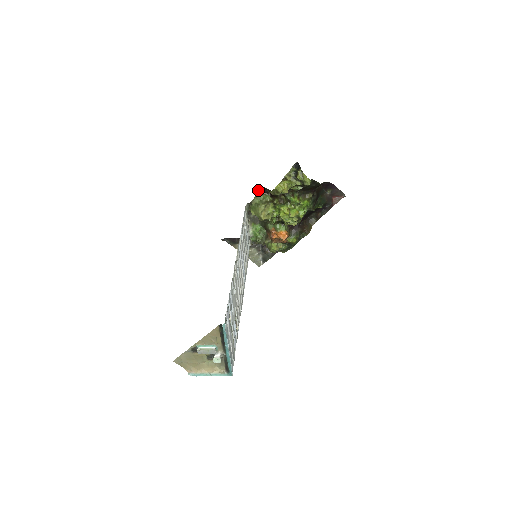
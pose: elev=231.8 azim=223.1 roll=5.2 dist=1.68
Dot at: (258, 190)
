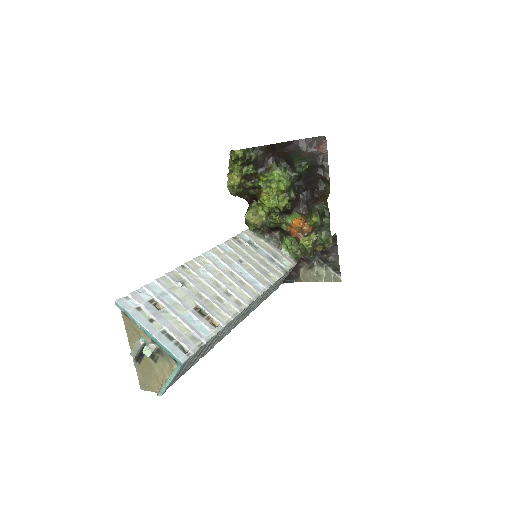
Dot at: occluded
